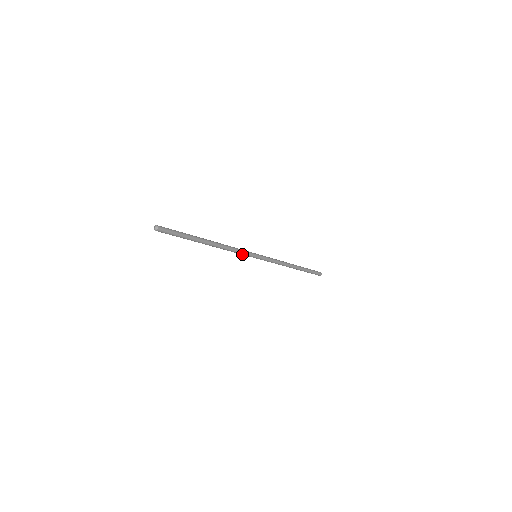
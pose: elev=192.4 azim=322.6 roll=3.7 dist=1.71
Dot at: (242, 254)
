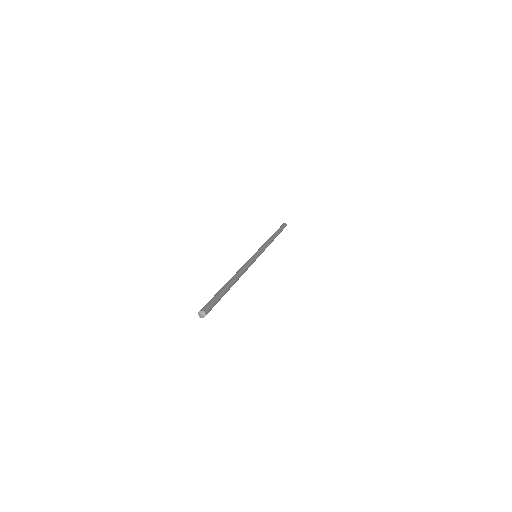
Dot at: occluded
